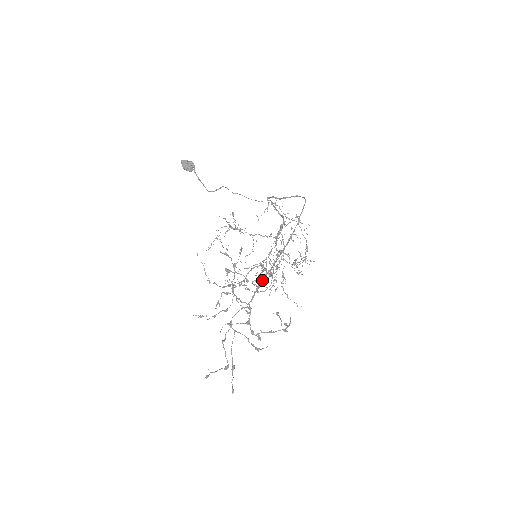
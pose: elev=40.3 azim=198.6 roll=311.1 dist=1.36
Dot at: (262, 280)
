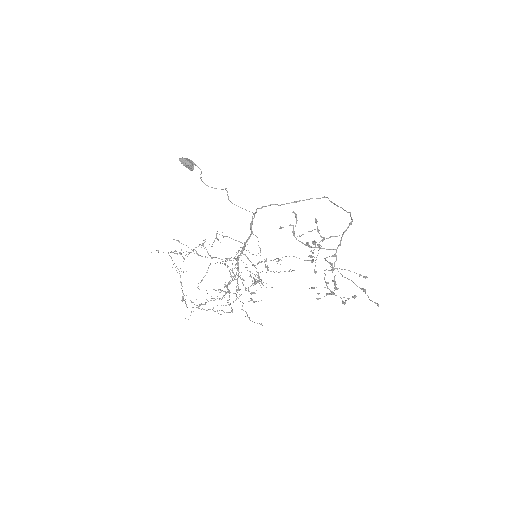
Dot at: (350, 224)
